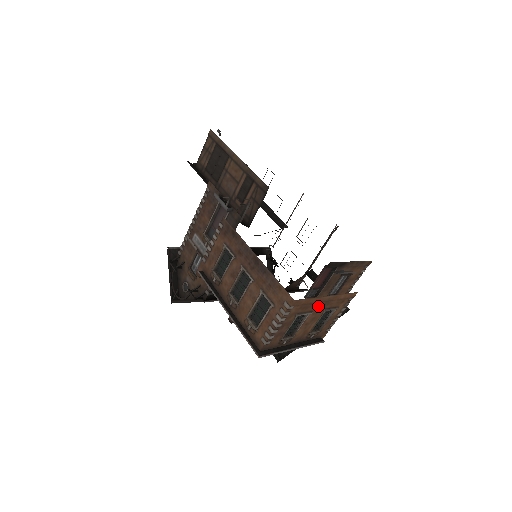
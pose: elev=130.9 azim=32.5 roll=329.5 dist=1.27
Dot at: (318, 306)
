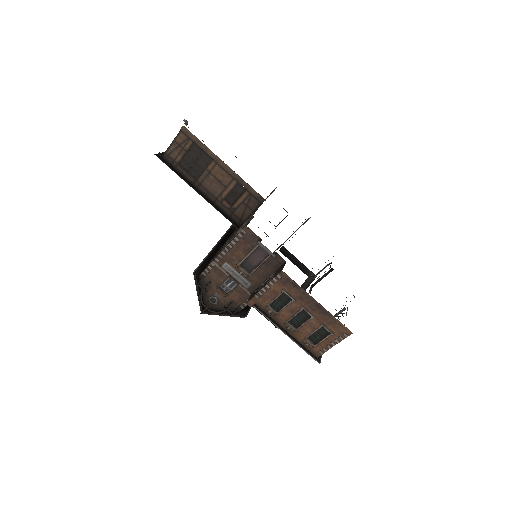
Dot at: occluded
